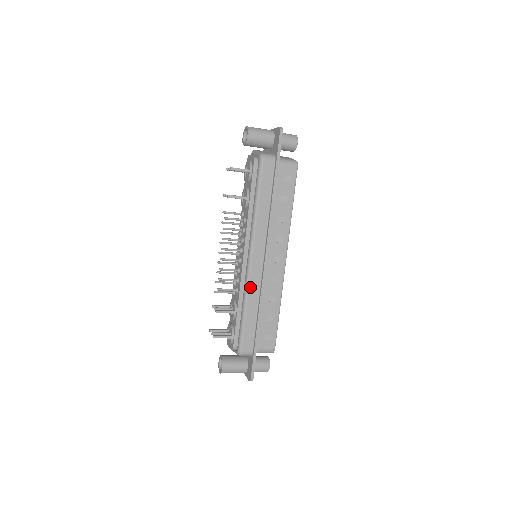
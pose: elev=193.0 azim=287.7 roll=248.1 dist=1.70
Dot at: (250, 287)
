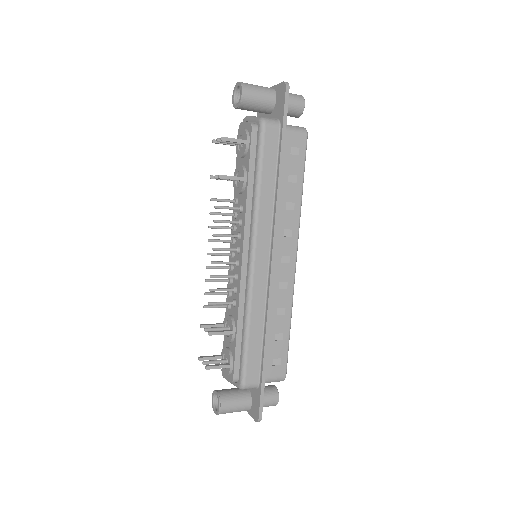
Dot at: (253, 298)
